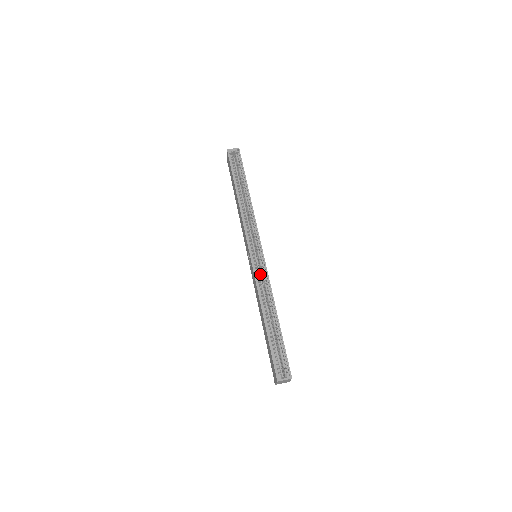
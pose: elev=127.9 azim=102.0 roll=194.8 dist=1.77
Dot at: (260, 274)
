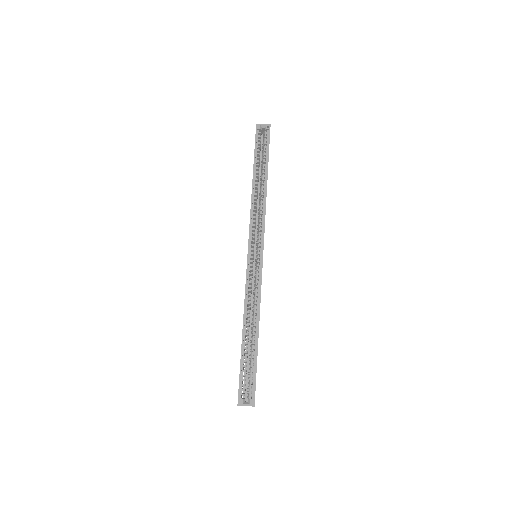
Dot at: occluded
